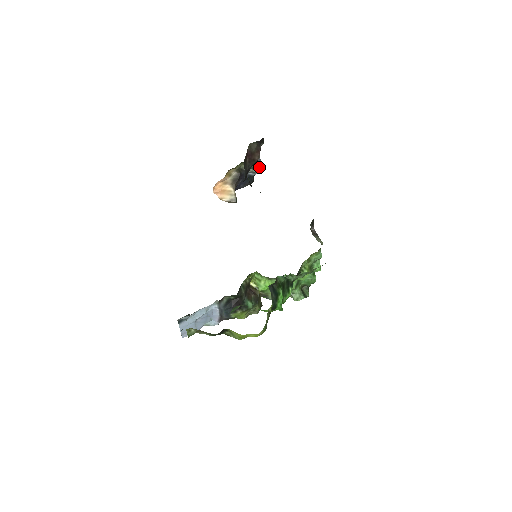
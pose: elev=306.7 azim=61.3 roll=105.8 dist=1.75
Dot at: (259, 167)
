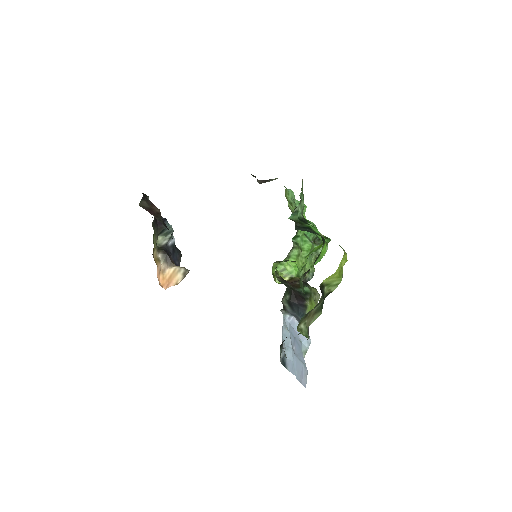
Dot at: (169, 226)
